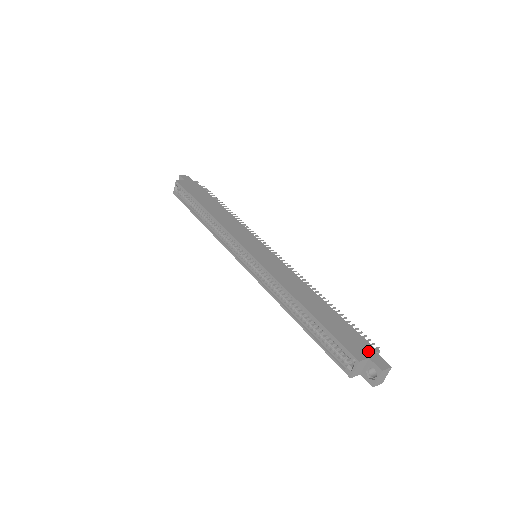
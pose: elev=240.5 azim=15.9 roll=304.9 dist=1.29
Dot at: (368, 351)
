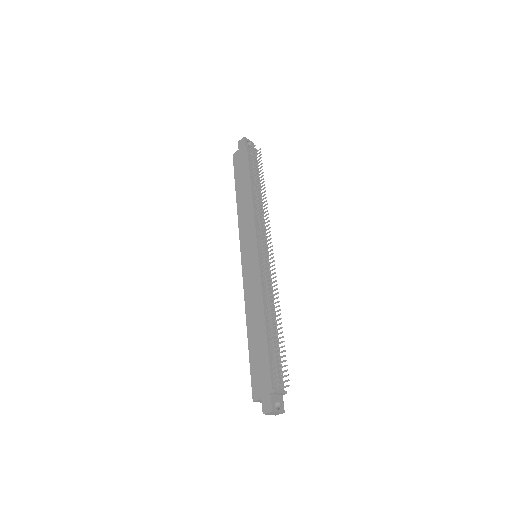
Dot at: (265, 391)
